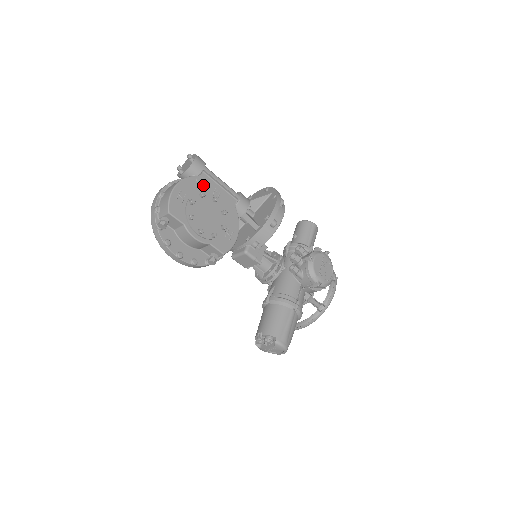
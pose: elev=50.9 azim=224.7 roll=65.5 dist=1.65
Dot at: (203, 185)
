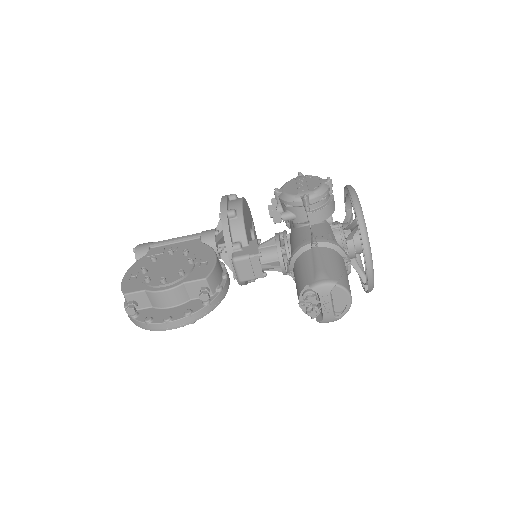
Dot at: (155, 255)
